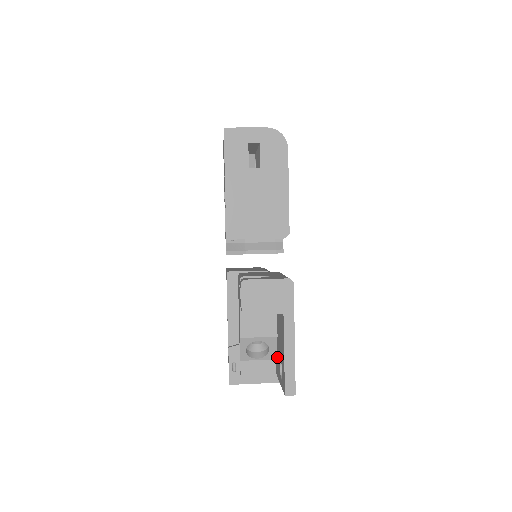
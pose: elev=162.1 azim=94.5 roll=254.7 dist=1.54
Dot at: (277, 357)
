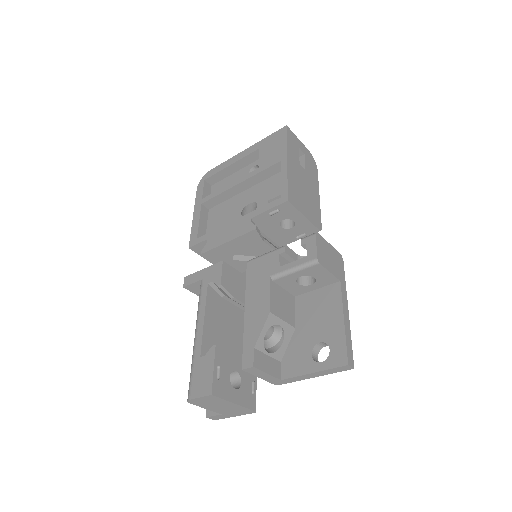
Dot at: (292, 352)
